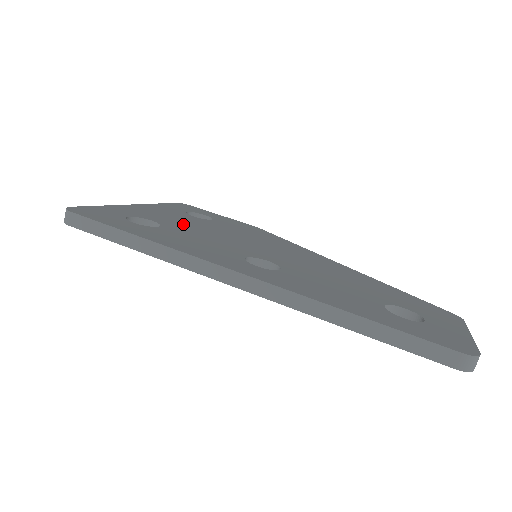
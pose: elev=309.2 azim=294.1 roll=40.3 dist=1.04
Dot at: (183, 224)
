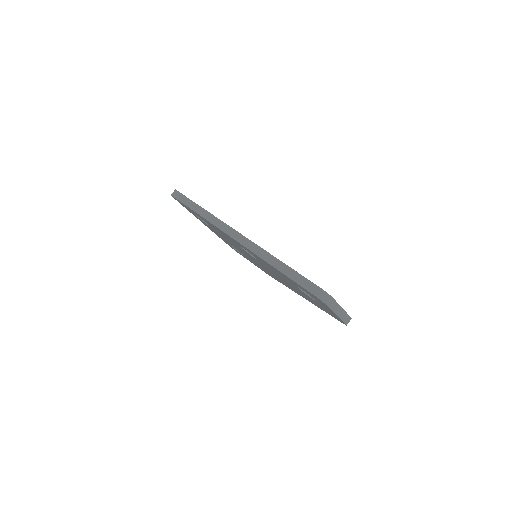
Dot at: occluded
